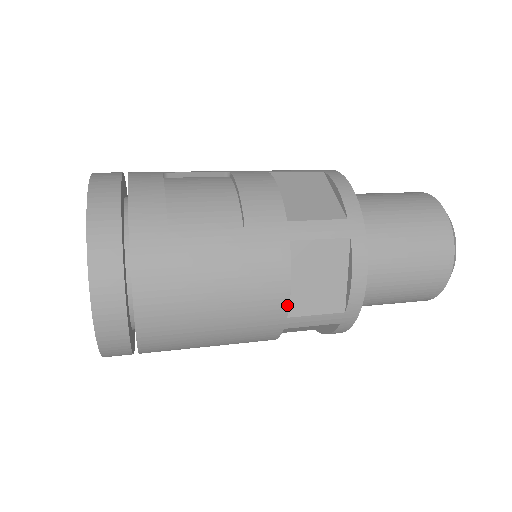
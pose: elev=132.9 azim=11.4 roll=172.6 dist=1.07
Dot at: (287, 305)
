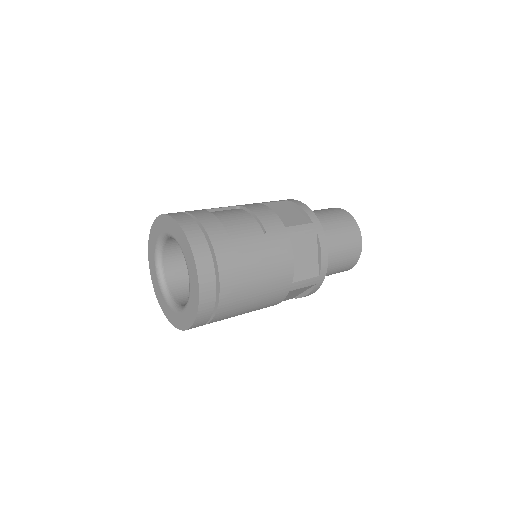
Dot at: (293, 274)
